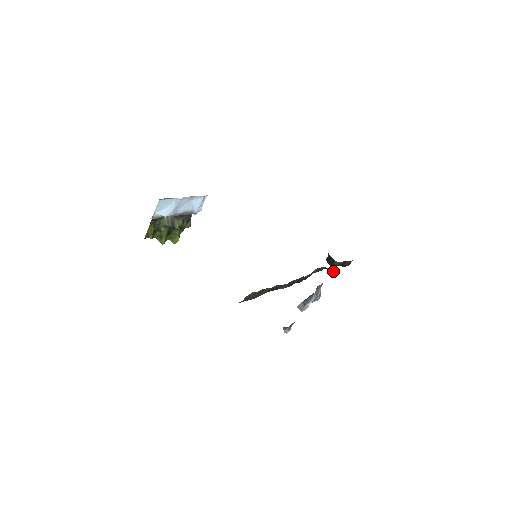
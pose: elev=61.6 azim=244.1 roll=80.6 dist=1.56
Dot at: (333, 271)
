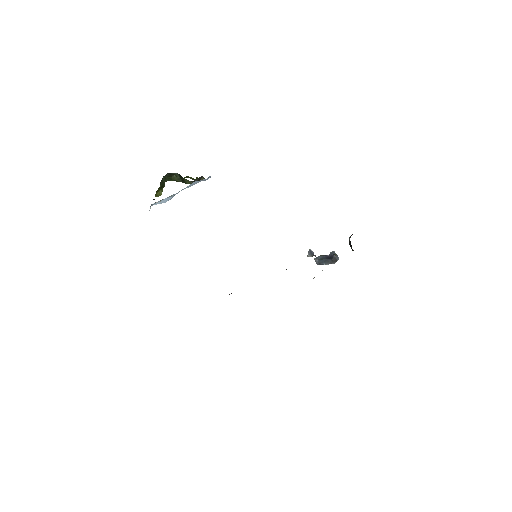
Dot at: occluded
